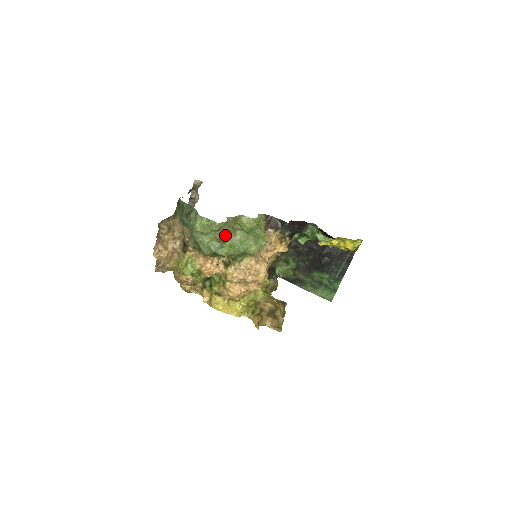
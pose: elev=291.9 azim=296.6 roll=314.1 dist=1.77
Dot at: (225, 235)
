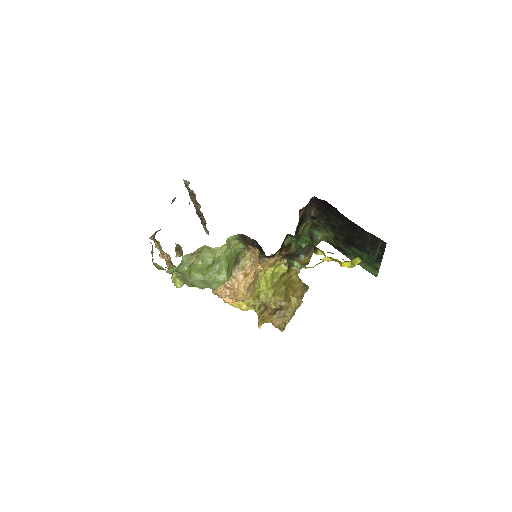
Dot at: (184, 274)
